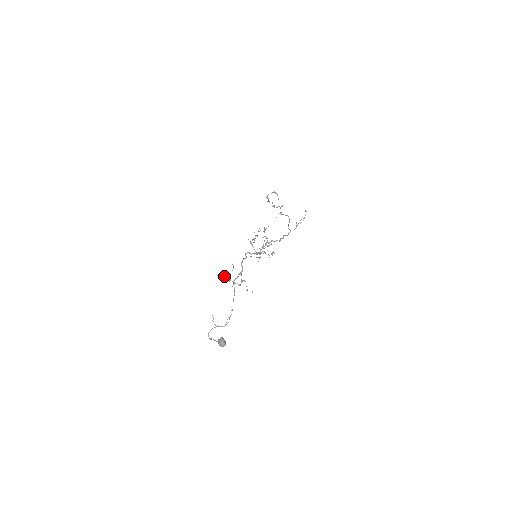
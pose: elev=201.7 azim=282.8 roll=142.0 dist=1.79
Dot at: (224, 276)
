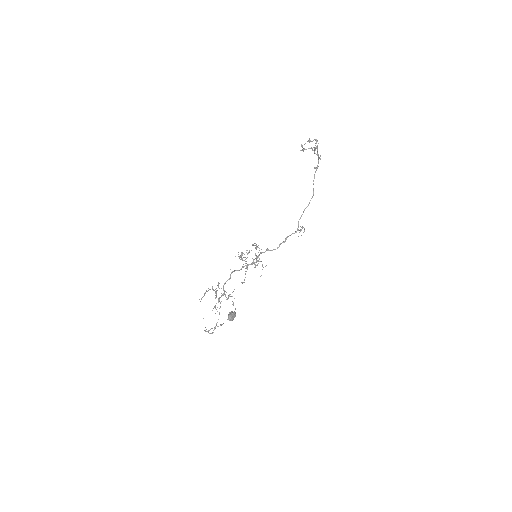
Dot at: (213, 290)
